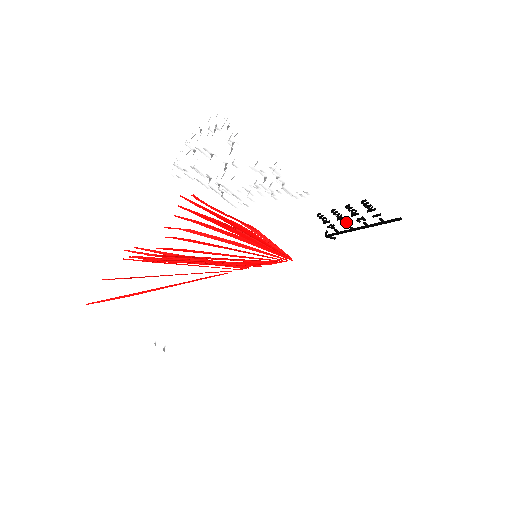
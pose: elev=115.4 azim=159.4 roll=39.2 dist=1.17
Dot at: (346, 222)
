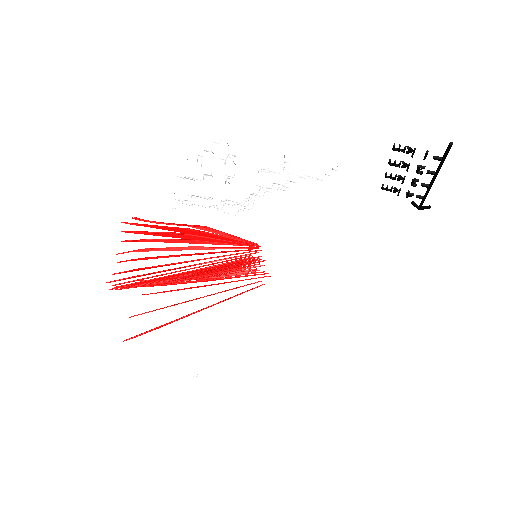
Dot at: (412, 181)
